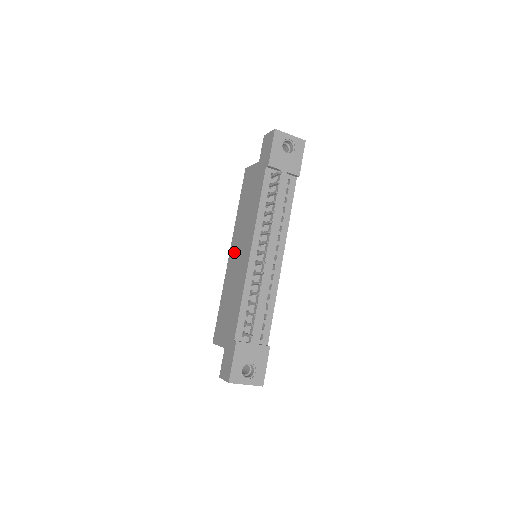
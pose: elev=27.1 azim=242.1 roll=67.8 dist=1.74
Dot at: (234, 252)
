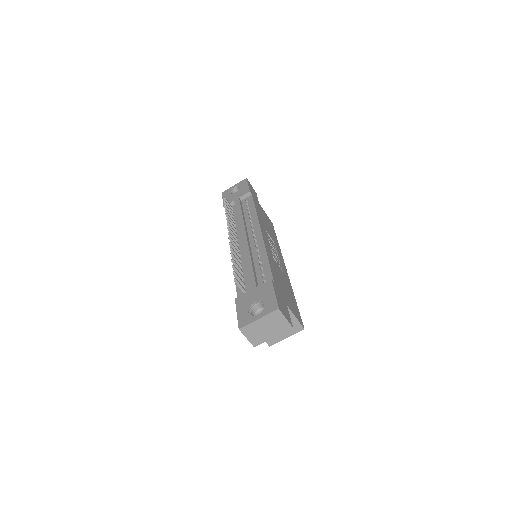
Dot at: occluded
